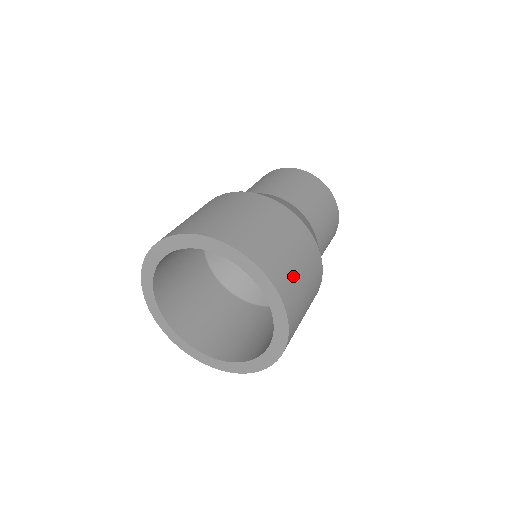
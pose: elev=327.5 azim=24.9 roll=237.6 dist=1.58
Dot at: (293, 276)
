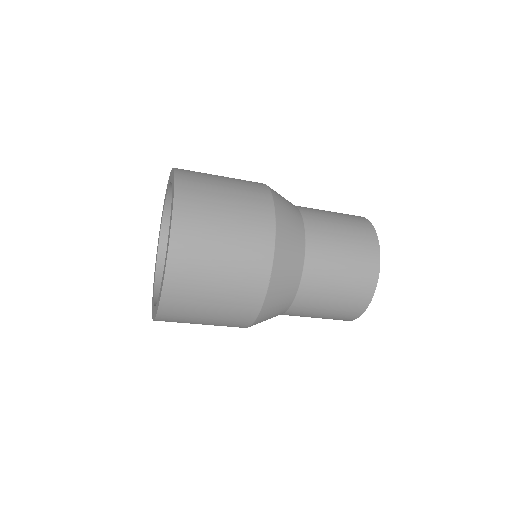
Dot at: (209, 203)
